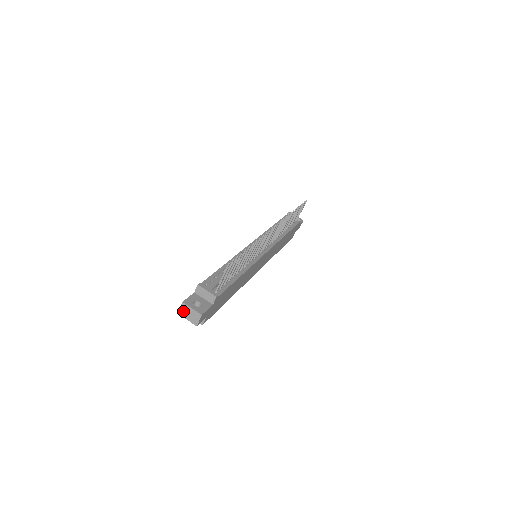
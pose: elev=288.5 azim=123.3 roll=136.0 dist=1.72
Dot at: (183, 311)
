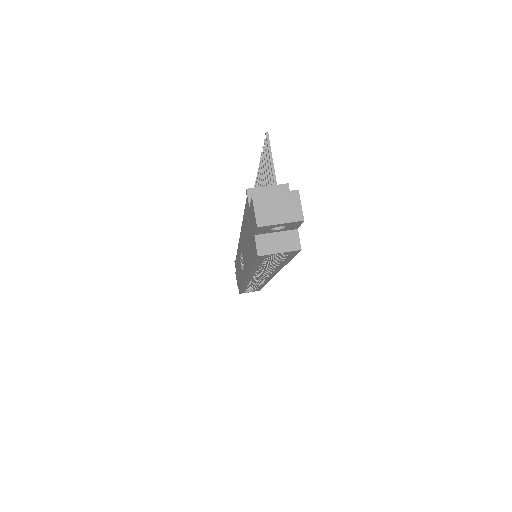
Dot at: (263, 213)
